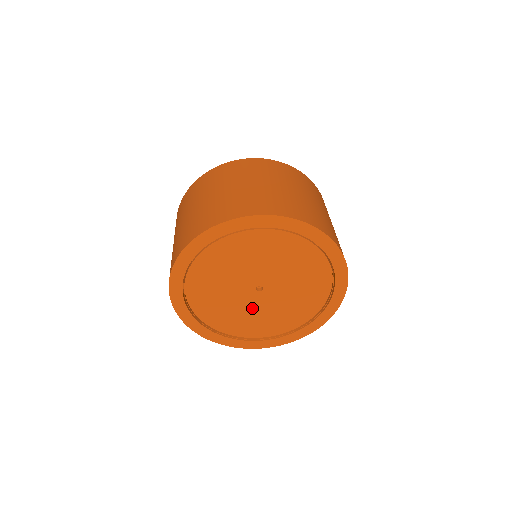
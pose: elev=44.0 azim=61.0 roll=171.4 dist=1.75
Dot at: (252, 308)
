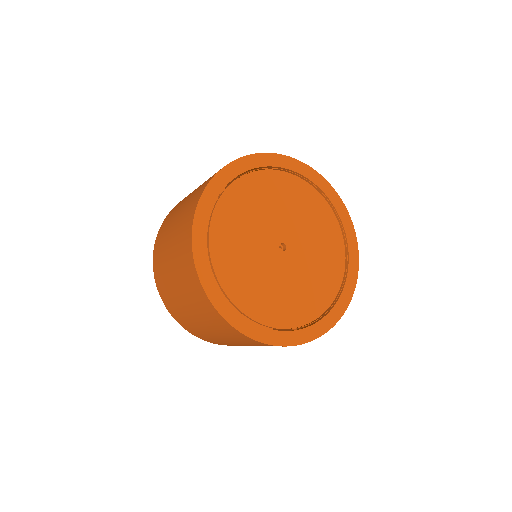
Dot at: (263, 266)
